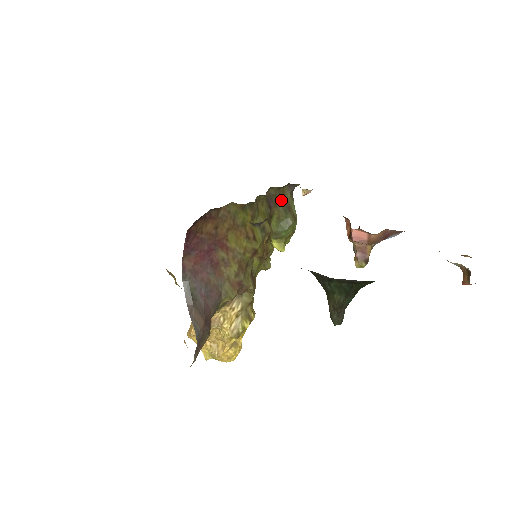
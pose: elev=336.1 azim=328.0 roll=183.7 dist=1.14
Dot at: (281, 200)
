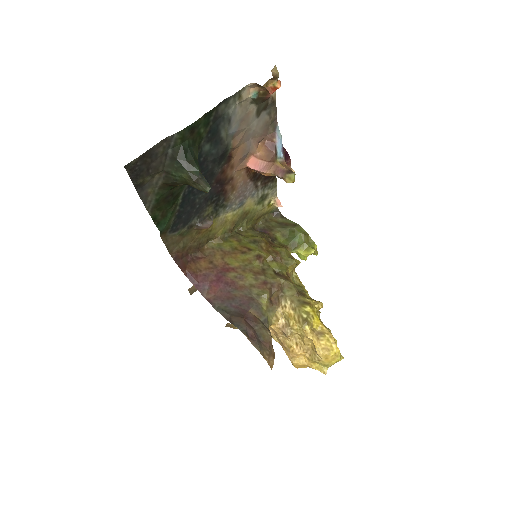
Dot at: (275, 225)
